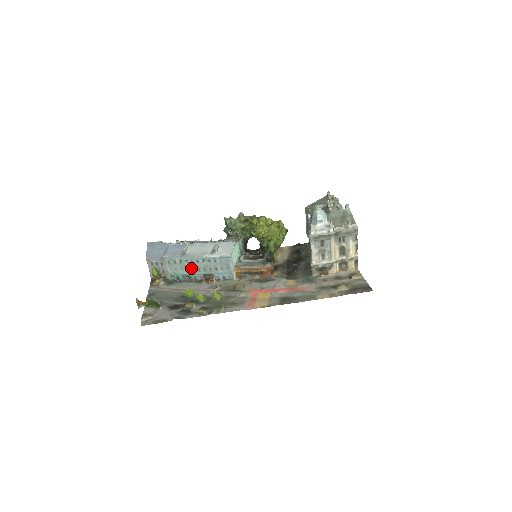
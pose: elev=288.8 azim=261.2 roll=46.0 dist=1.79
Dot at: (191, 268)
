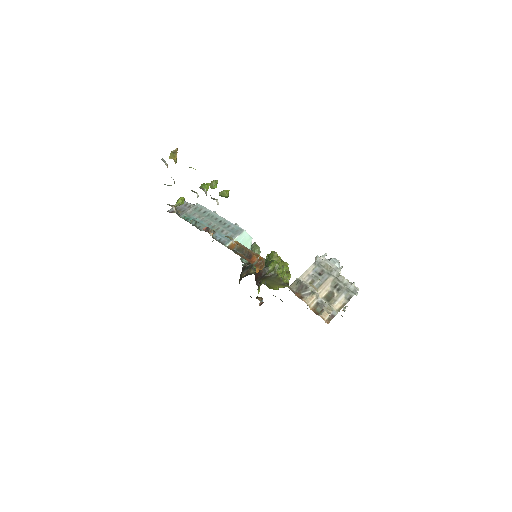
Dot at: (205, 220)
